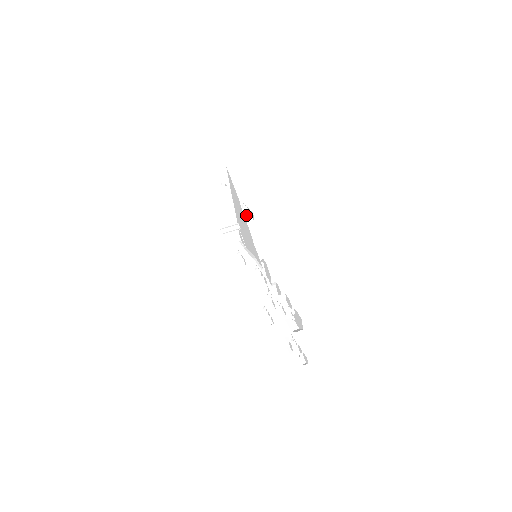
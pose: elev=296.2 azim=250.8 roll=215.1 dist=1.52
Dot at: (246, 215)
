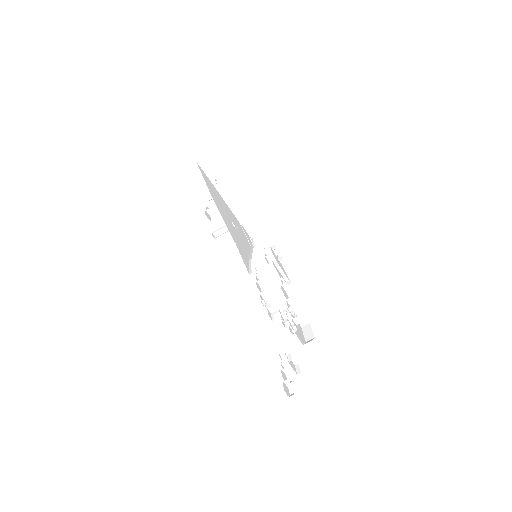
Dot at: occluded
